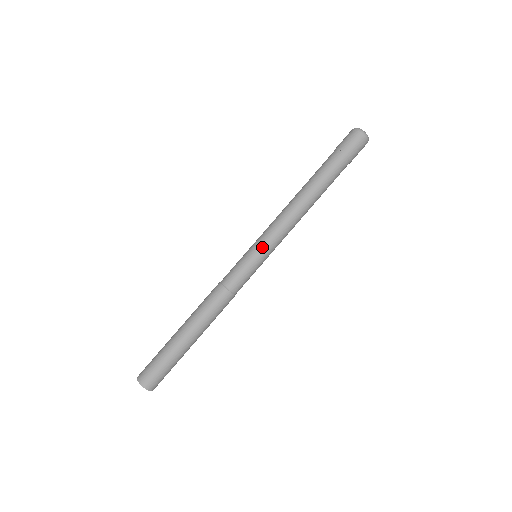
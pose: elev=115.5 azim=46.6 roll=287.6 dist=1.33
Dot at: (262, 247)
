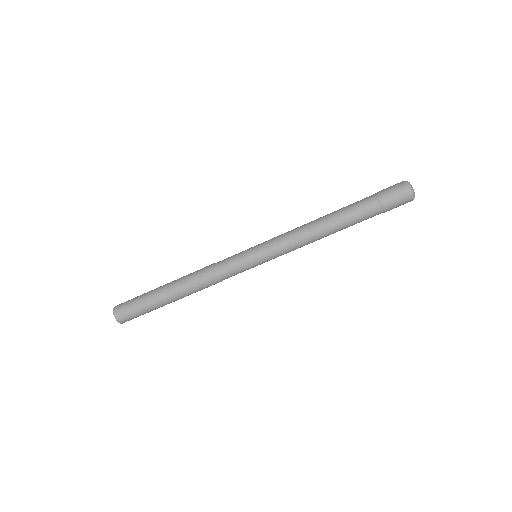
Dot at: (264, 254)
